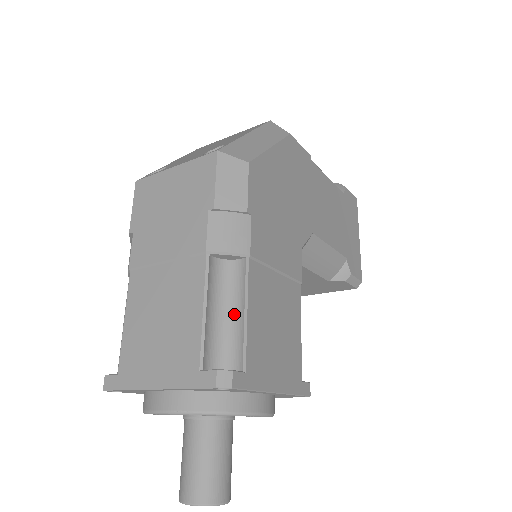
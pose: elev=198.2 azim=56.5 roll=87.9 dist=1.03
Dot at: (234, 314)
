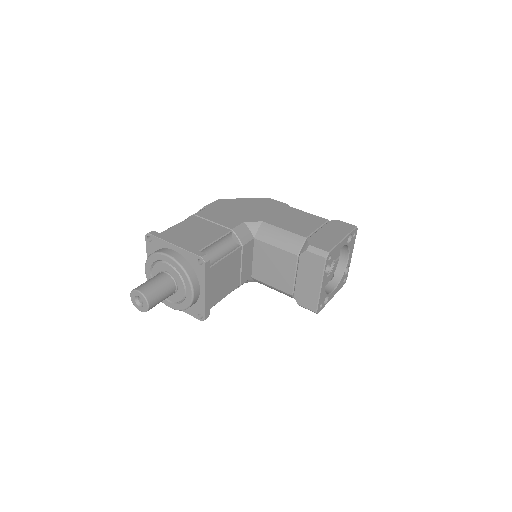
Dot at: occluded
